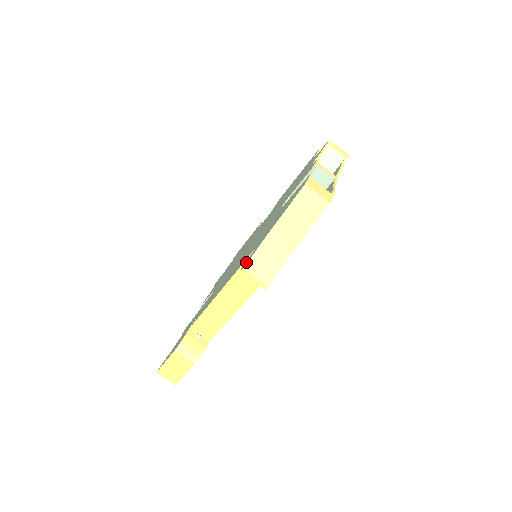
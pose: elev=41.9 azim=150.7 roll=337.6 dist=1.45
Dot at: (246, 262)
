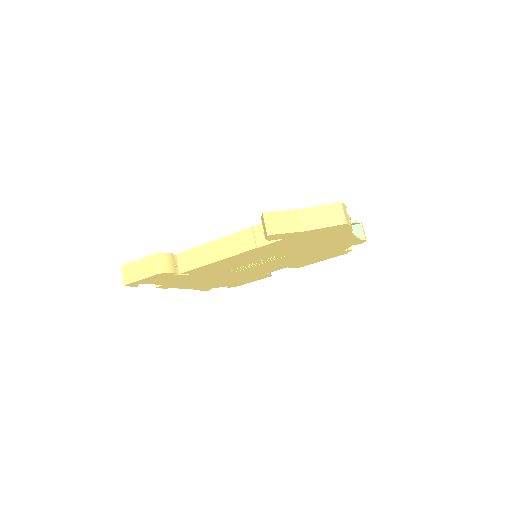
Dot at: occluded
